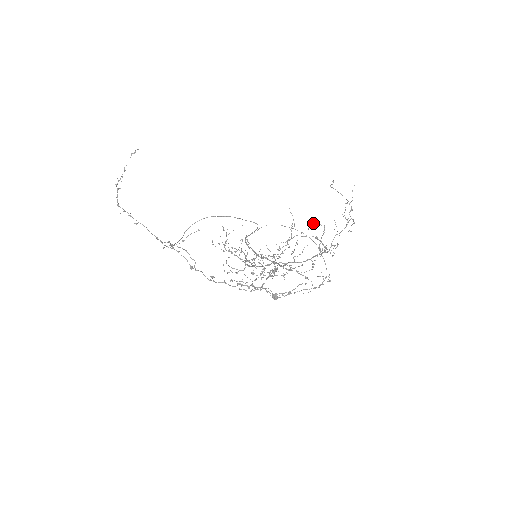
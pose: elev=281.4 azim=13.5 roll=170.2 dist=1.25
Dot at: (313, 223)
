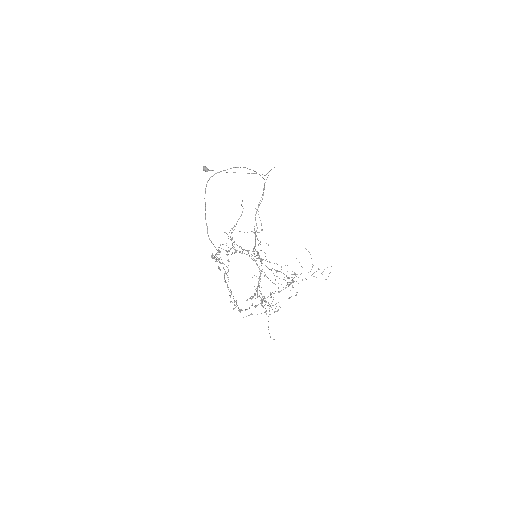
Dot at: occluded
